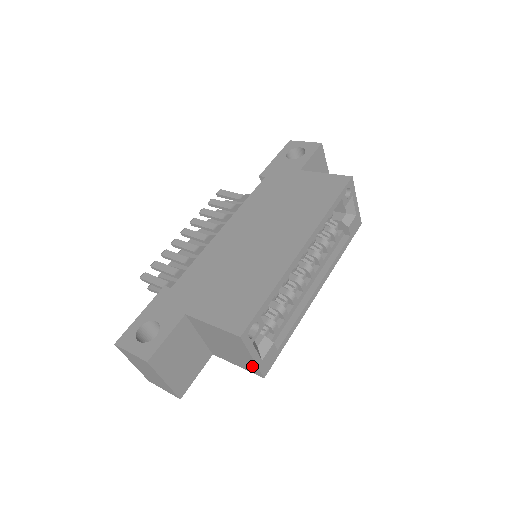
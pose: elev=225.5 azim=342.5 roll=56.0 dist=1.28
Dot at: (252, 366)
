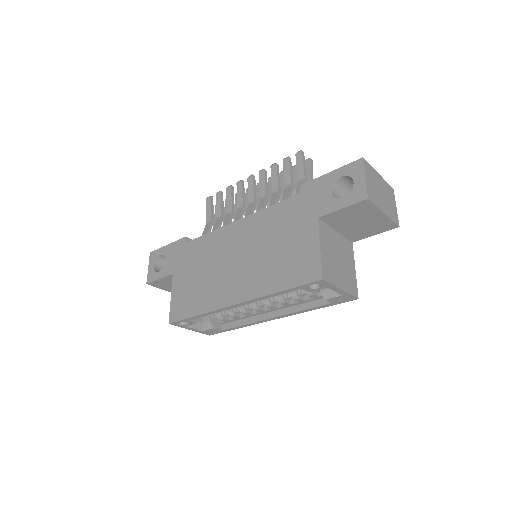
Dot at: occluded
